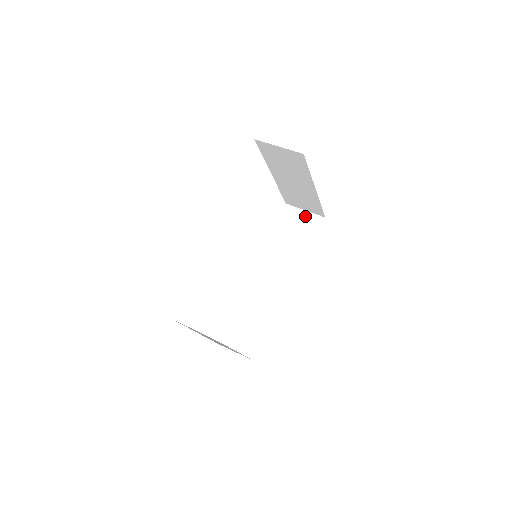
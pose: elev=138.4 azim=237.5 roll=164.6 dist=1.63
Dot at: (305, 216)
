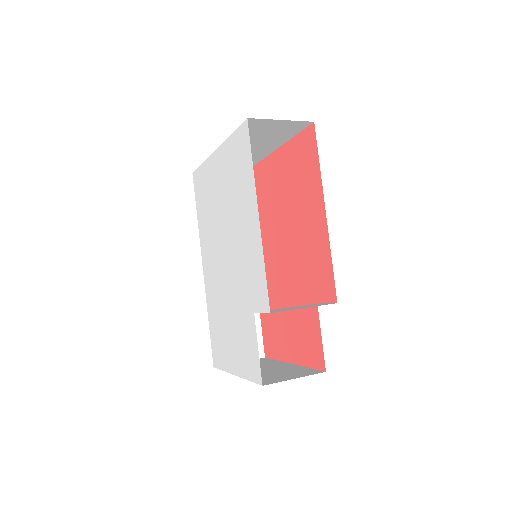
Dot at: occluded
